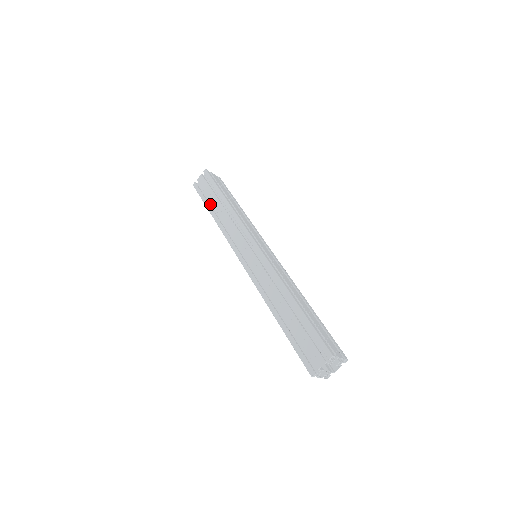
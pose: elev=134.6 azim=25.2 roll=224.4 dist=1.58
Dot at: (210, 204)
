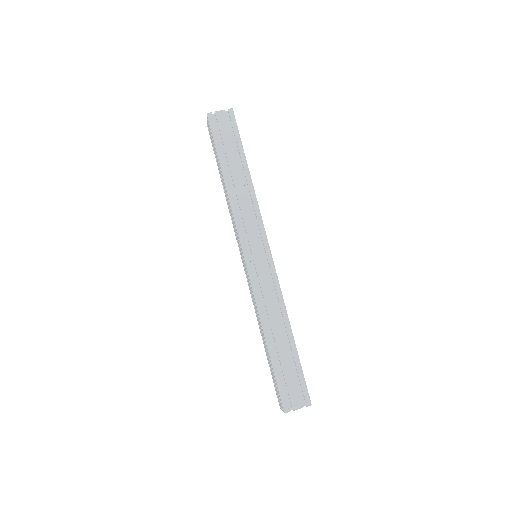
Dot at: occluded
